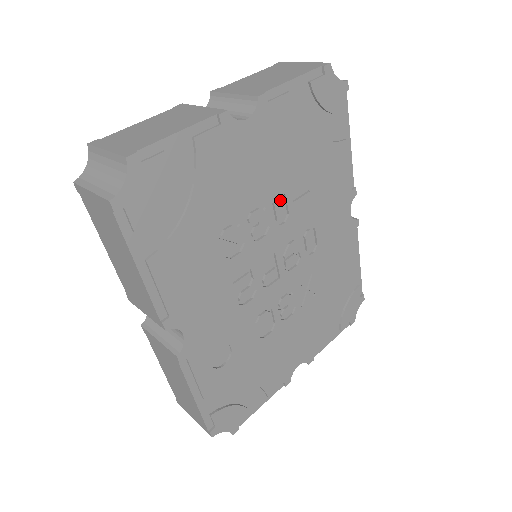
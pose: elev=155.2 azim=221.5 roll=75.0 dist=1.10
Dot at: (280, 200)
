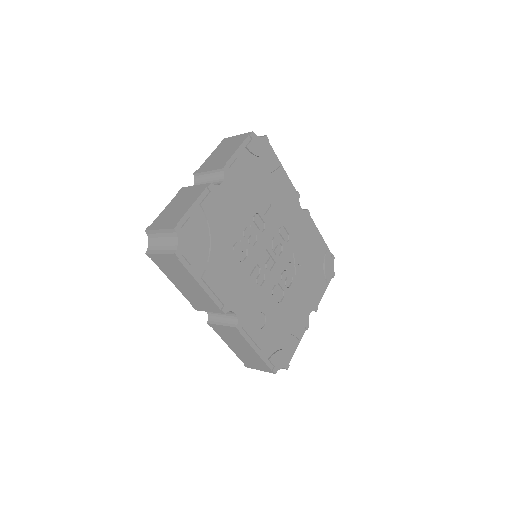
Dot at: (257, 218)
